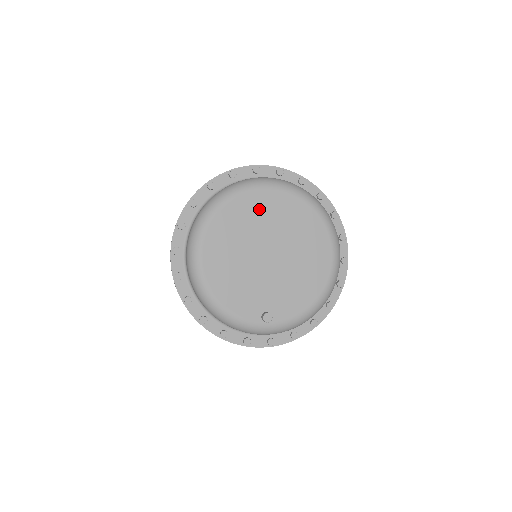
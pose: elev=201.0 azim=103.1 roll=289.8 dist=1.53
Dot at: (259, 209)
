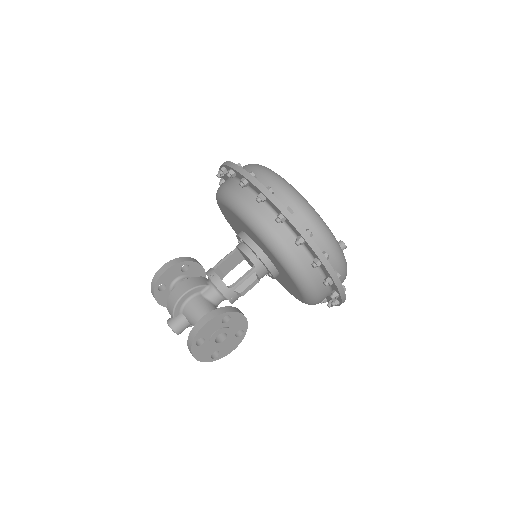
Dot at: occluded
